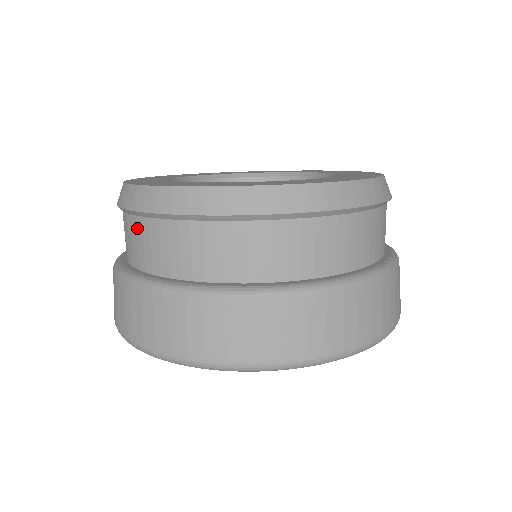
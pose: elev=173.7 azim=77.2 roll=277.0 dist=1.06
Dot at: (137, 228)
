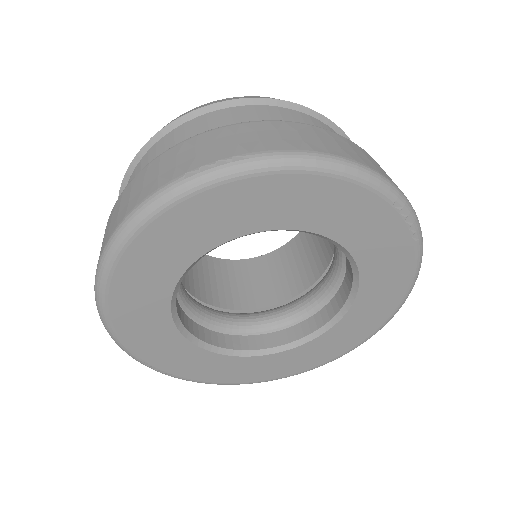
Dot at: occluded
